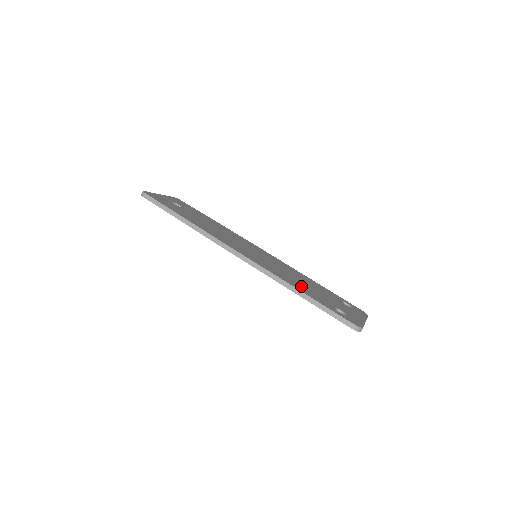
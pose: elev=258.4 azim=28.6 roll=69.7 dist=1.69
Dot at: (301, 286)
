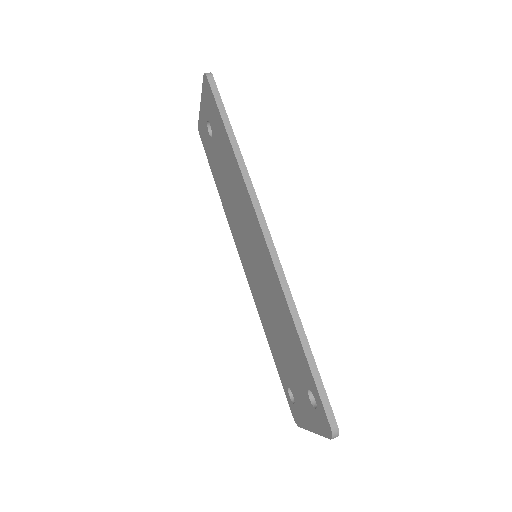
Dot at: occluded
